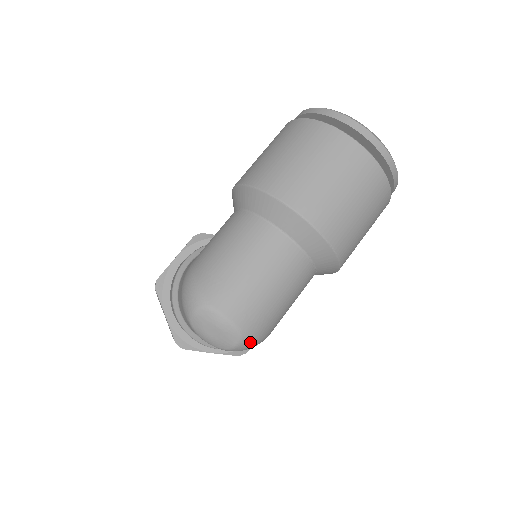
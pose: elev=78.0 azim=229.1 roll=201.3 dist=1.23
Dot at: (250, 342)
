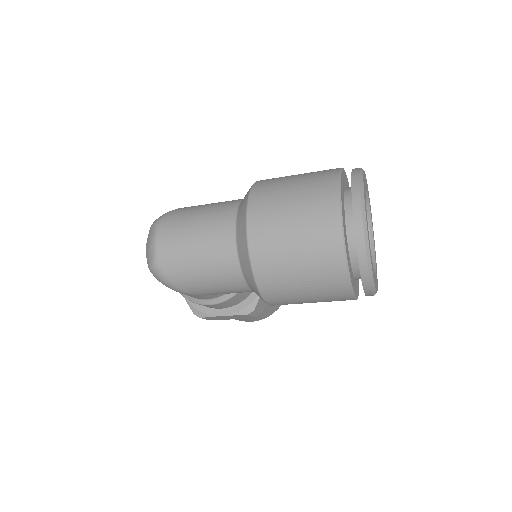
Dot at: (159, 274)
